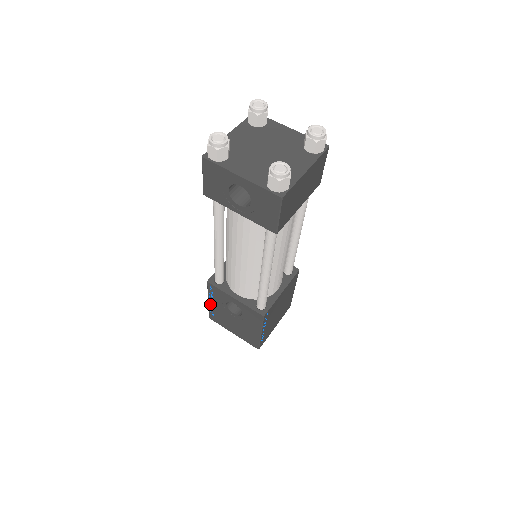
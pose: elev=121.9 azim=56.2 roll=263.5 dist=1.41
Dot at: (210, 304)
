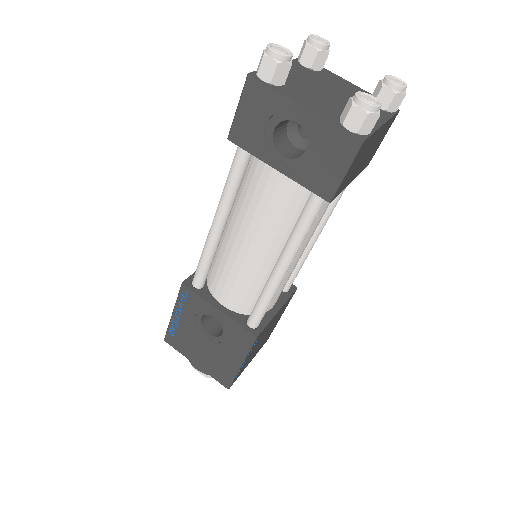
Dot at: (174, 319)
